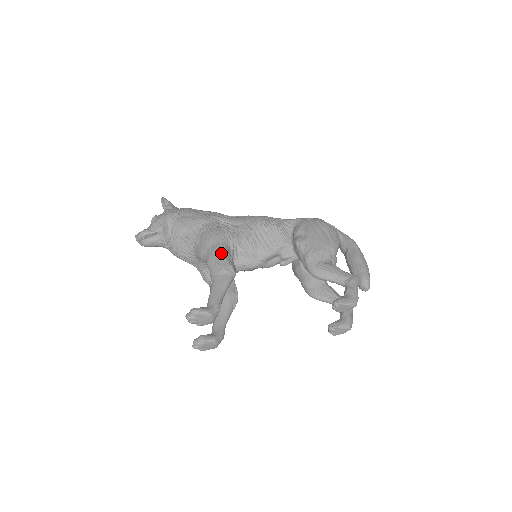
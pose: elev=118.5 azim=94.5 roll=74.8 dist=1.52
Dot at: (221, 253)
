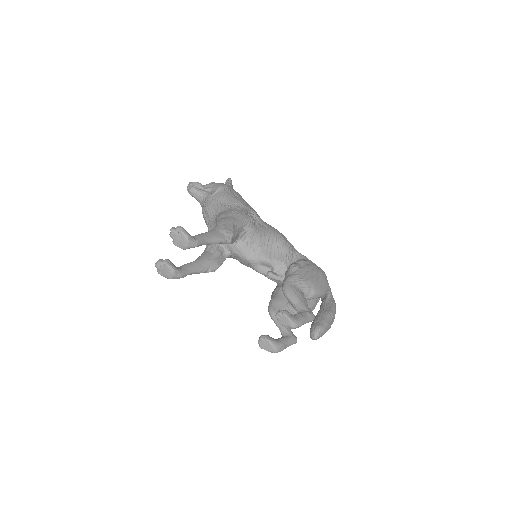
Dot at: (234, 224)
